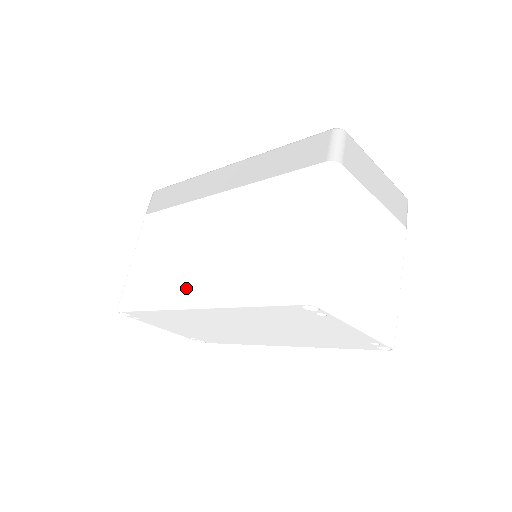
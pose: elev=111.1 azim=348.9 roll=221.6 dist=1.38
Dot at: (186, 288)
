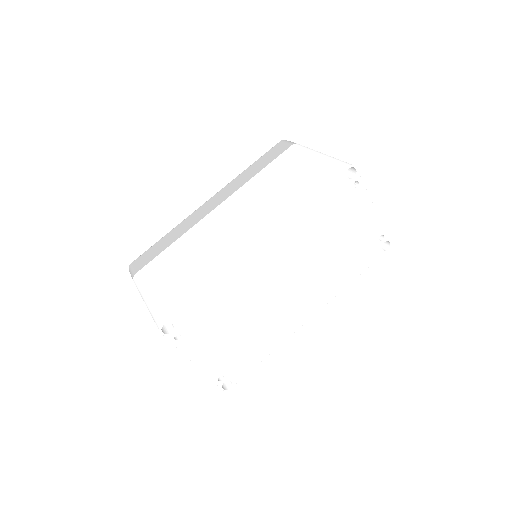
Dot at: (239, 244)
